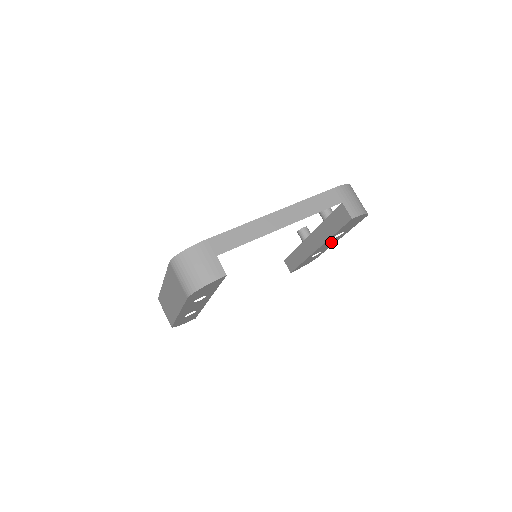
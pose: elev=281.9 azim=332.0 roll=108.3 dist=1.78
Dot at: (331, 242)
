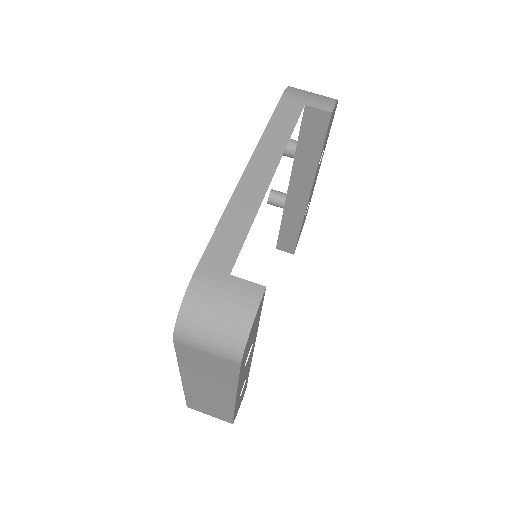
Dot at: occluded
